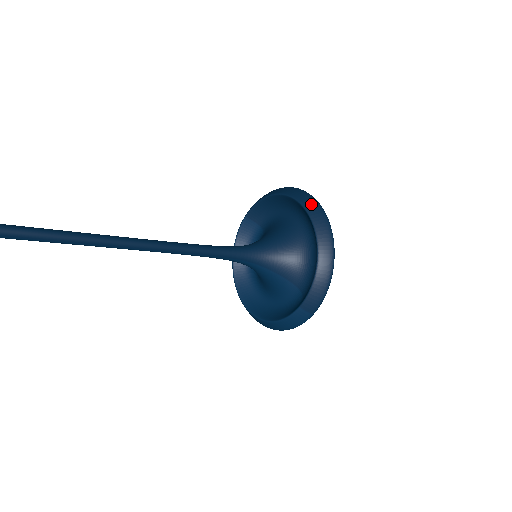
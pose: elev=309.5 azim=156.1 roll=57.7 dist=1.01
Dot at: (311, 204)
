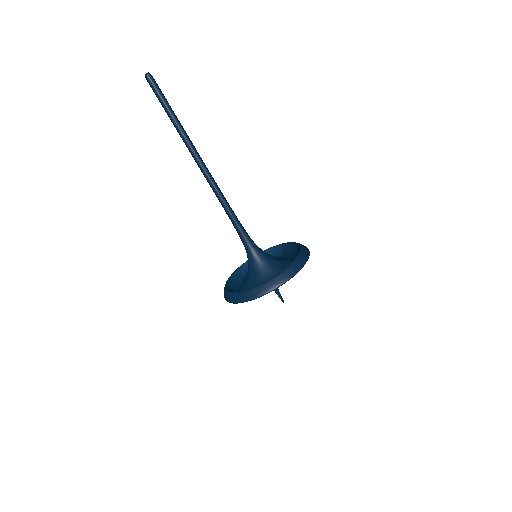
Dot at: (300, 261)
